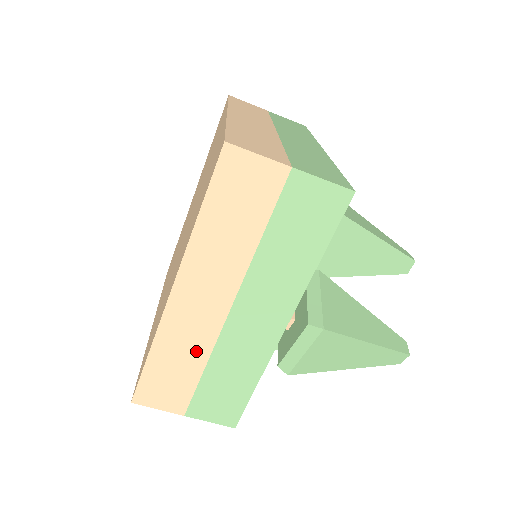
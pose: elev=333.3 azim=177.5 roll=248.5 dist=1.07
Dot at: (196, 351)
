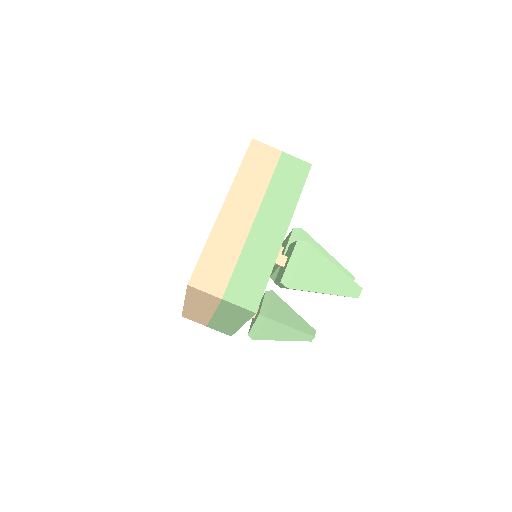
Dot at: (233, 247)
